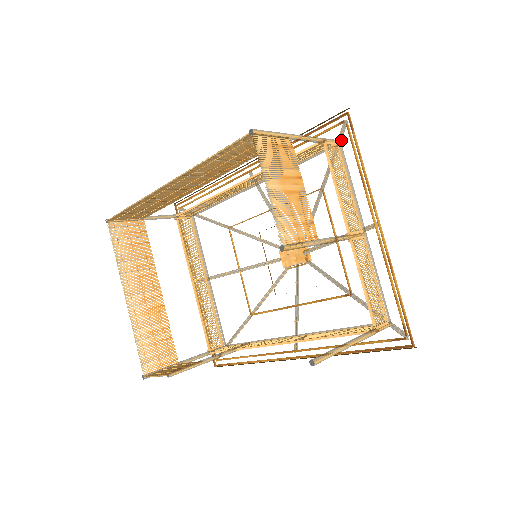
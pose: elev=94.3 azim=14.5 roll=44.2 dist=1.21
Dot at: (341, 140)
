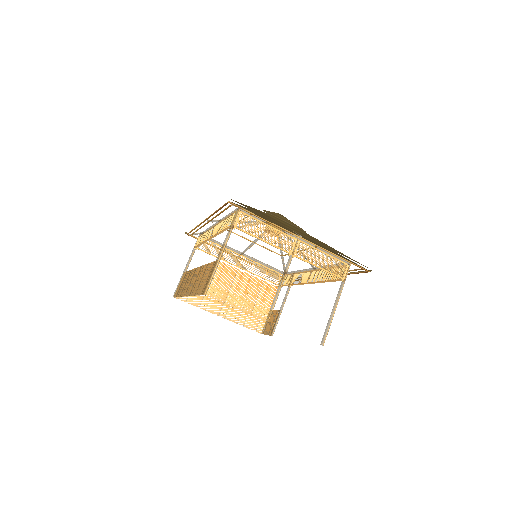
Dot at: occluded
